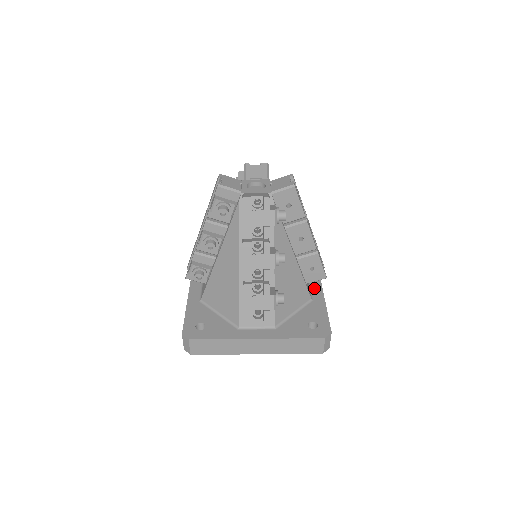
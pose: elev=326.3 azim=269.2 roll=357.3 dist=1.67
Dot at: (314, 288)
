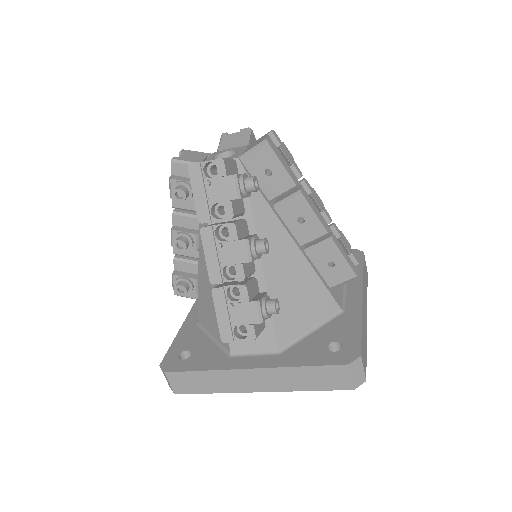
Dot at: (350, 295)
